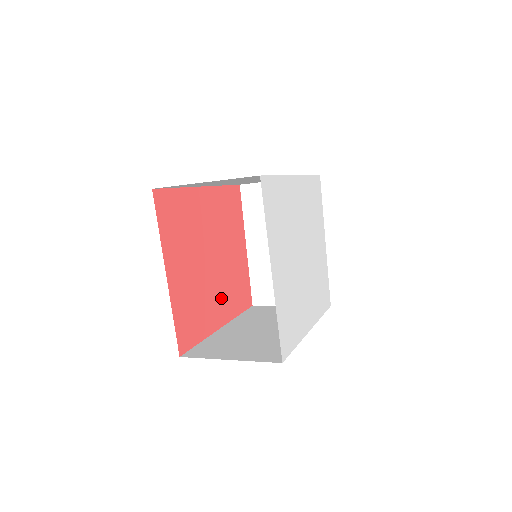
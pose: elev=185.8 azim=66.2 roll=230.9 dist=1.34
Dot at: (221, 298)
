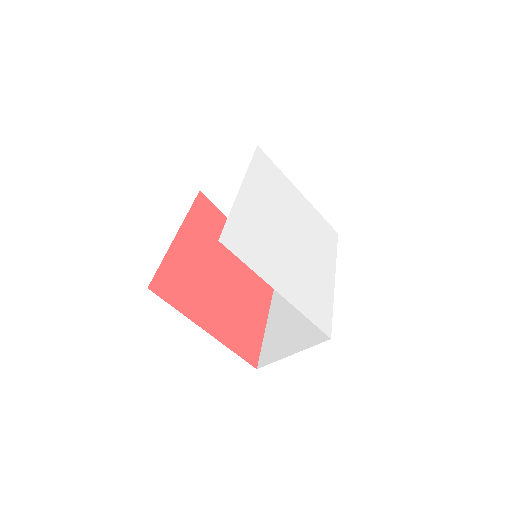
Dot at: (253, 293)
